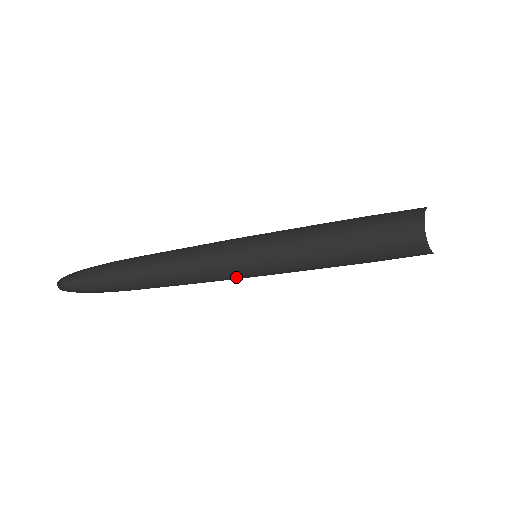
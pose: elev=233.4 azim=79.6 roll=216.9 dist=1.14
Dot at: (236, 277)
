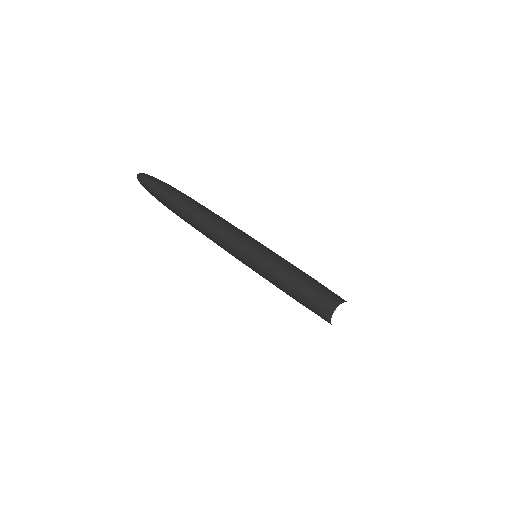
Dot at: (236, 257)
